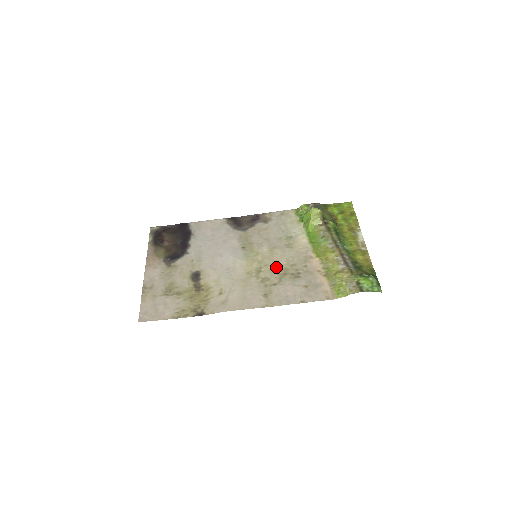
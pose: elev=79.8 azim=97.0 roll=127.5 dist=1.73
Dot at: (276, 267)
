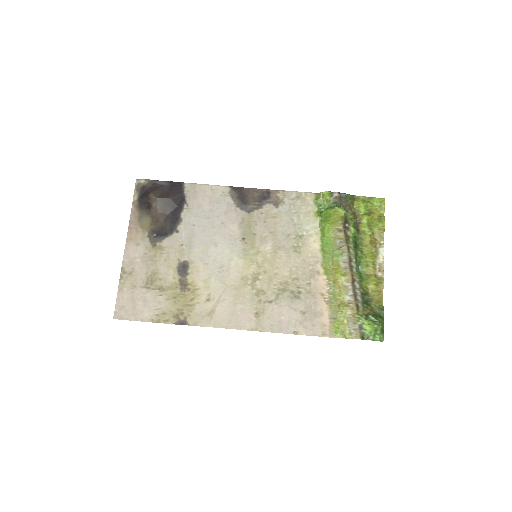
Dot at: (276, 278)
